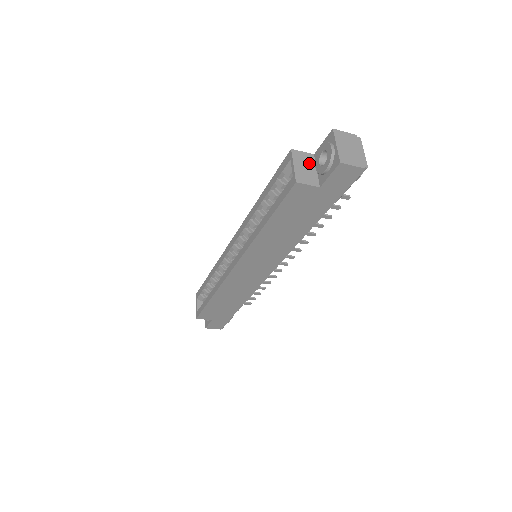
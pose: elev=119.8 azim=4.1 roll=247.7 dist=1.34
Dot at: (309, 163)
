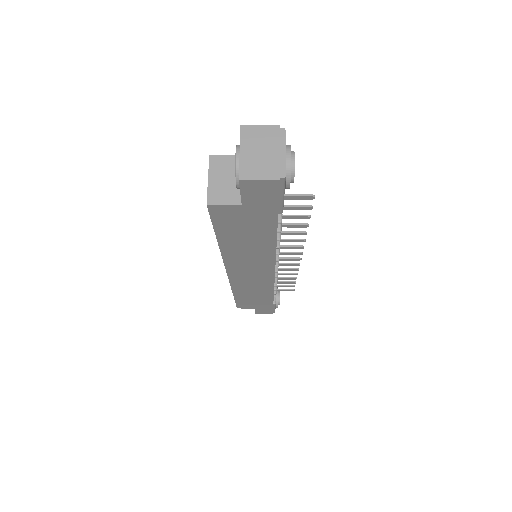
Dot at: (232, 171)
